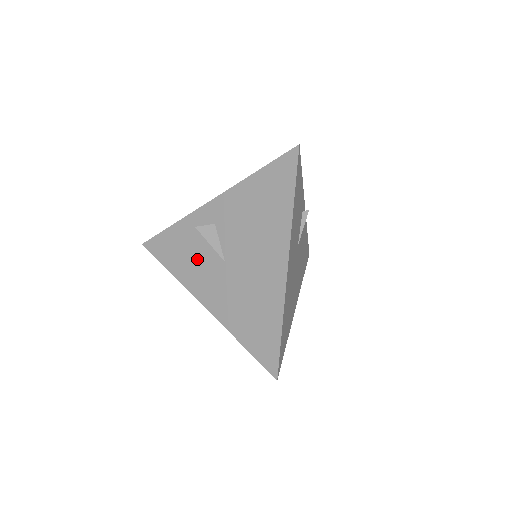
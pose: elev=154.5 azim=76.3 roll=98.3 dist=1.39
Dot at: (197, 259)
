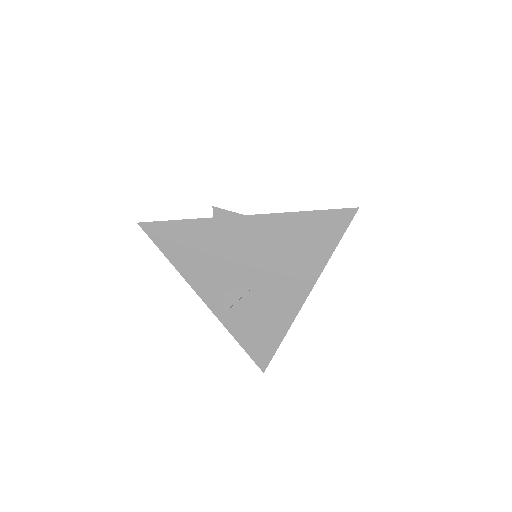
Dot at: occluded
